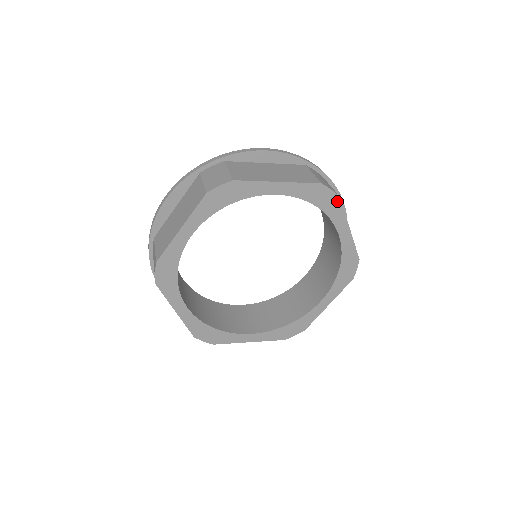
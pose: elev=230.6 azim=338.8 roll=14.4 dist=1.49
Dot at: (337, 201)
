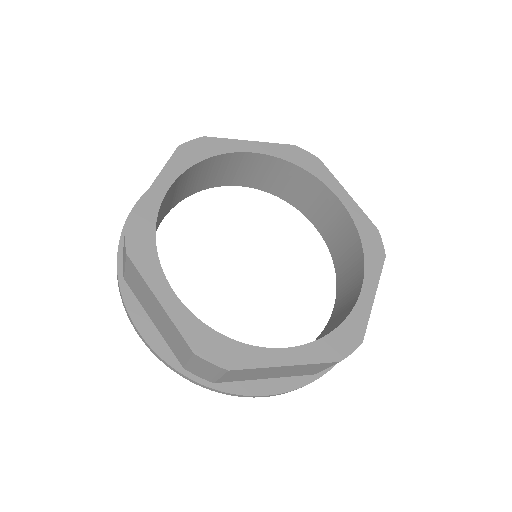
Dot at: (319, 163)
